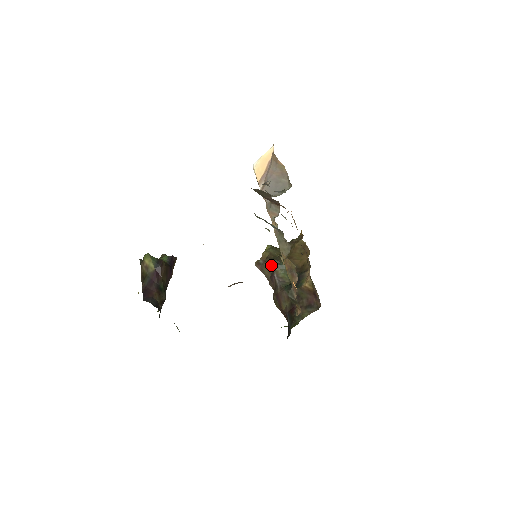
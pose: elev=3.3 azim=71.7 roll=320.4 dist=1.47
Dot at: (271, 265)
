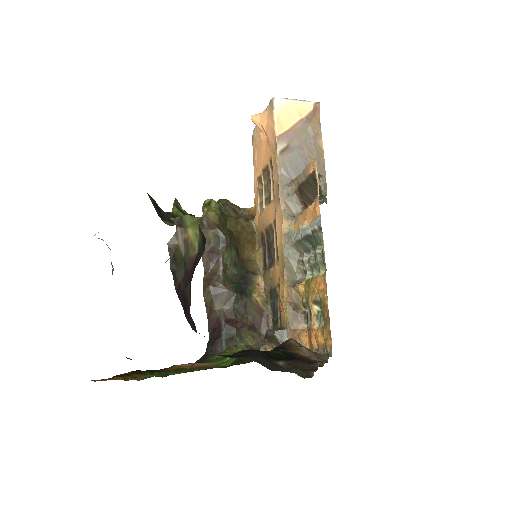
Dot at: (220, 240)
